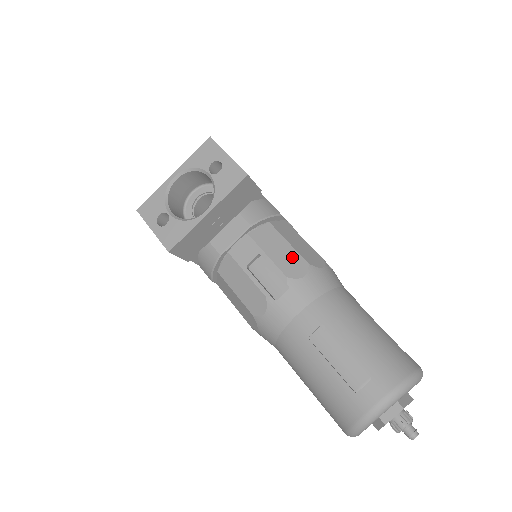
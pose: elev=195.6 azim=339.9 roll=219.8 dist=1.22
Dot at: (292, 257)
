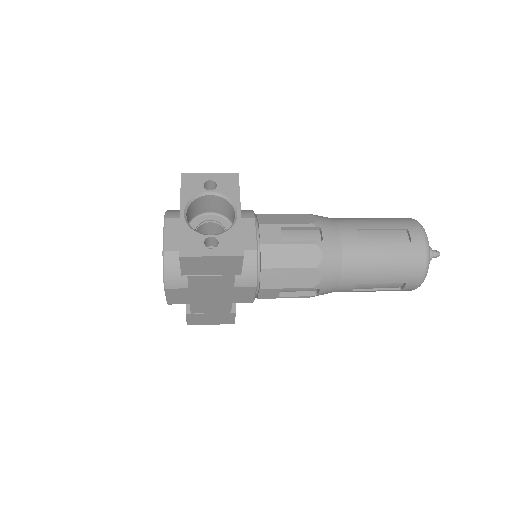
Dot at: (297, 216)
